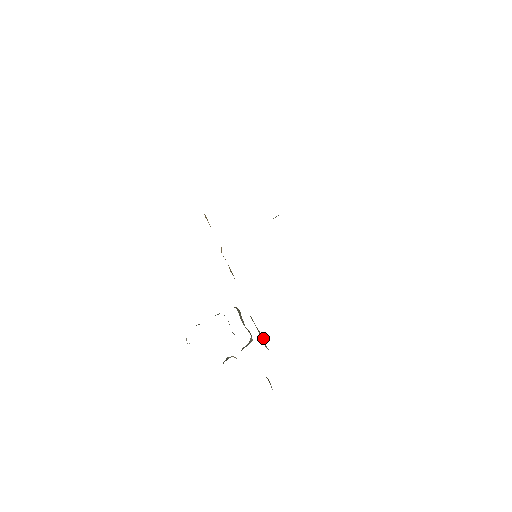
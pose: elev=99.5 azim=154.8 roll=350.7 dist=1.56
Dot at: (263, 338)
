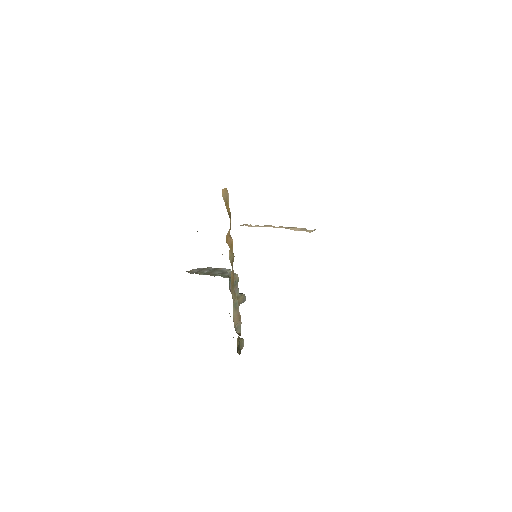
Dot at: occluded
